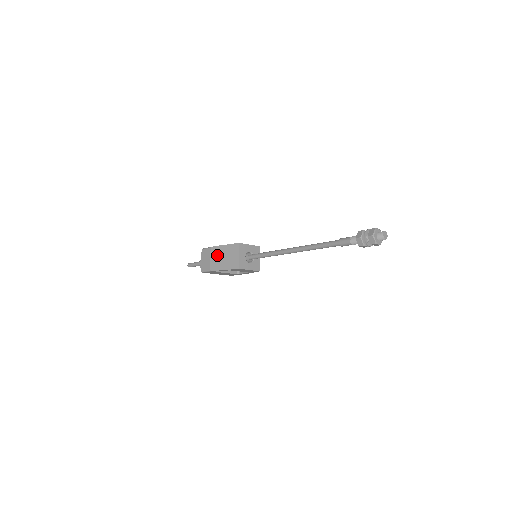
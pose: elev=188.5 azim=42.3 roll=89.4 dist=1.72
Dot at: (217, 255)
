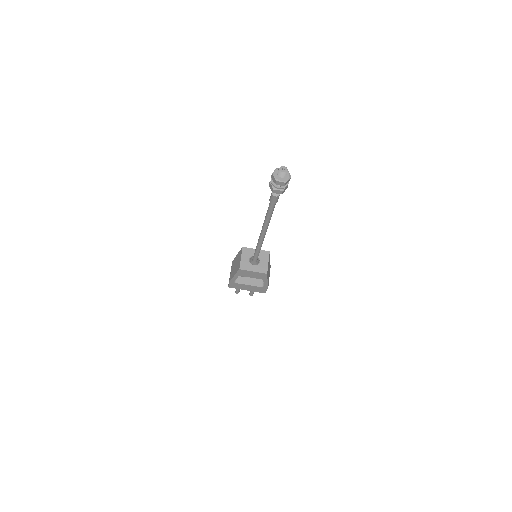
Dot at: (233, 265)
